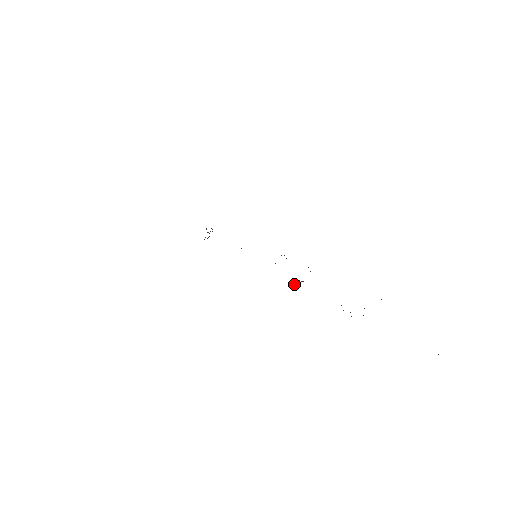
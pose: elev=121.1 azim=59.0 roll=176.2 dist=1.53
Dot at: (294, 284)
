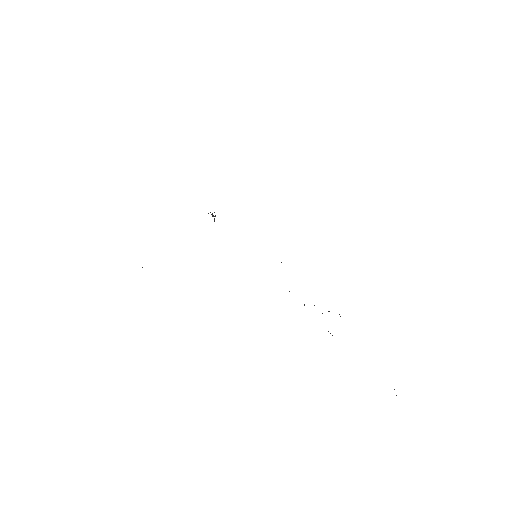
Dot at: occluded
